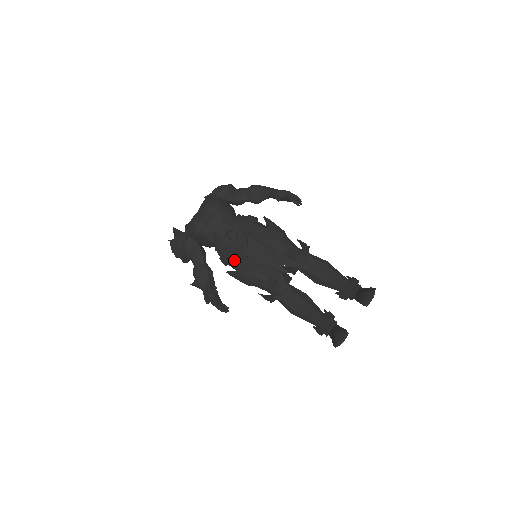
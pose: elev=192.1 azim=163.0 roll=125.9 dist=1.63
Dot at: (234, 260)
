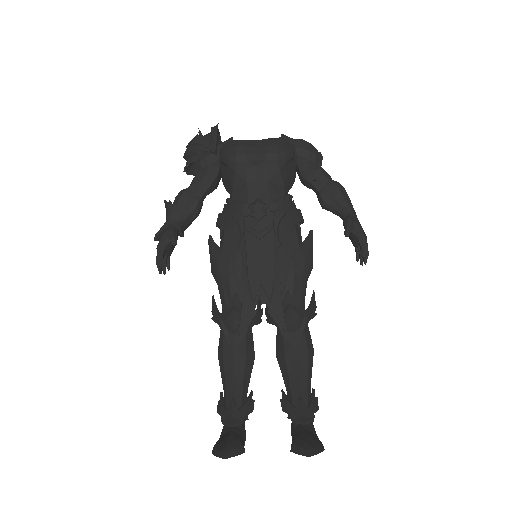
Dot at: (230, 234)
